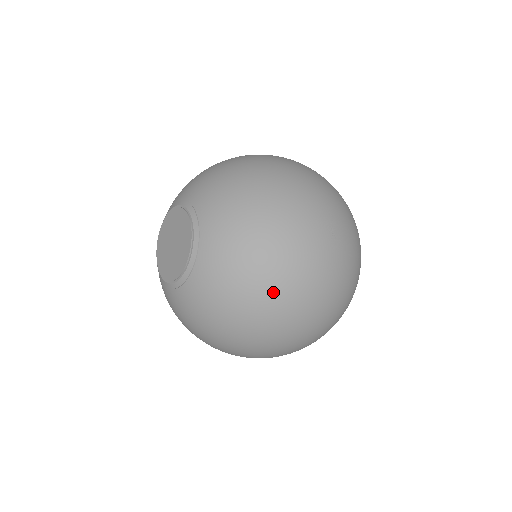
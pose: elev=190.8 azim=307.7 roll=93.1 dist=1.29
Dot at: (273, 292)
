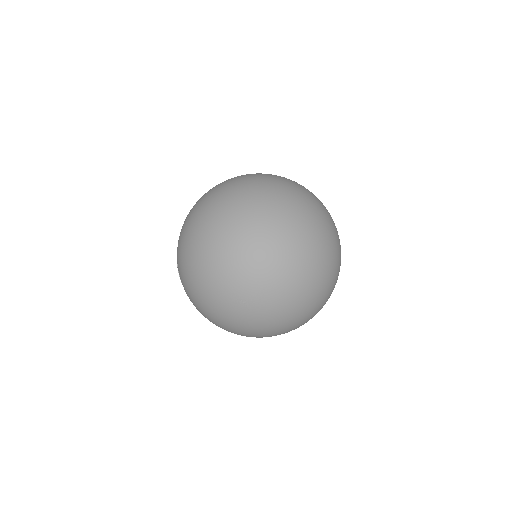
Dot at: (222, 328)
